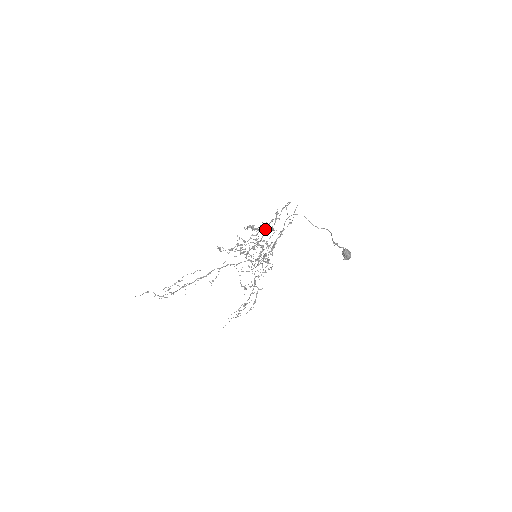
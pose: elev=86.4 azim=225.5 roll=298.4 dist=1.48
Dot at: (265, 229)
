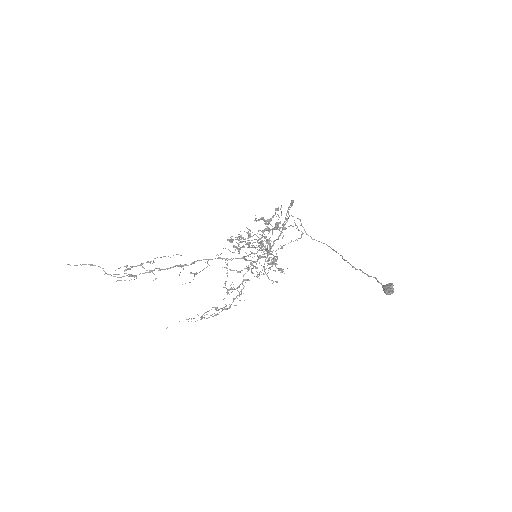
Dot at: occluded
